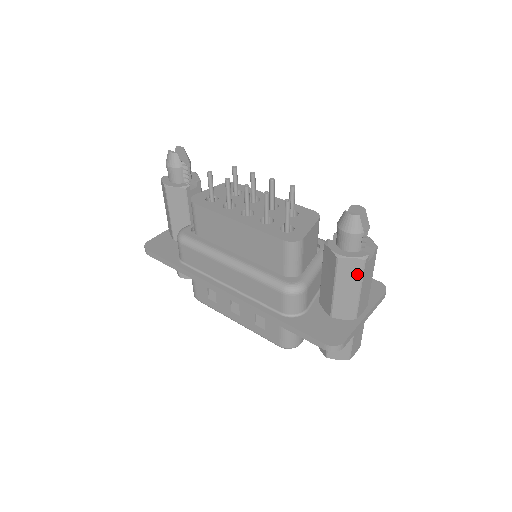
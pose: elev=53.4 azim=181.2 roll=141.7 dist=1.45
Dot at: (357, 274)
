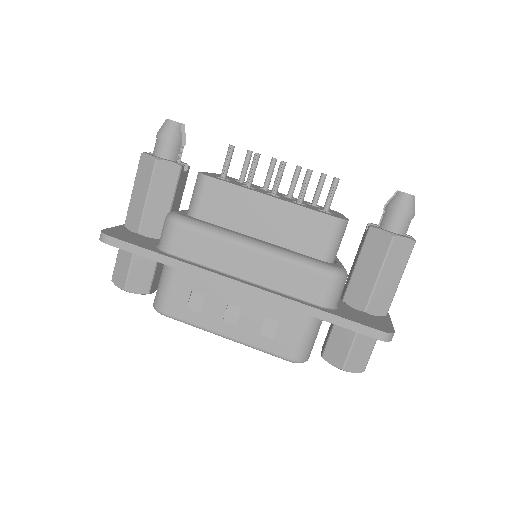
Dot at: (404, 258)
